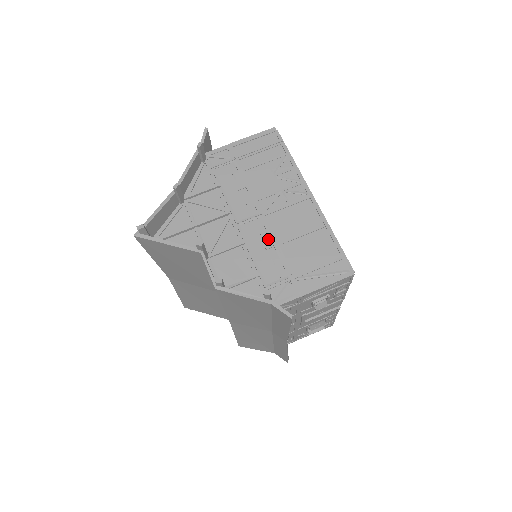
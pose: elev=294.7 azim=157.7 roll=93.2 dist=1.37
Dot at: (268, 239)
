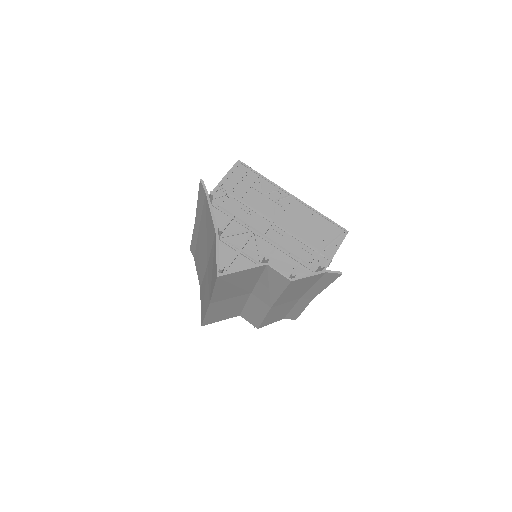
Dot at: (289, 236)
